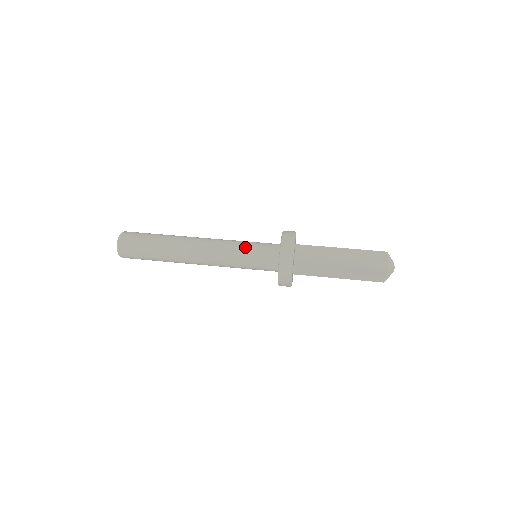
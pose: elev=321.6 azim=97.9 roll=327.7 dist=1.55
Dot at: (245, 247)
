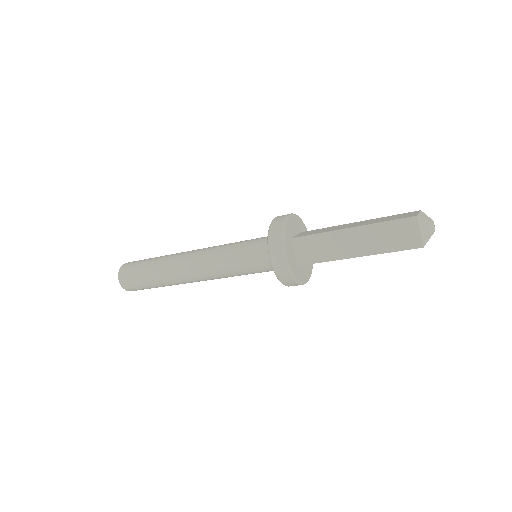
Dot at: (240, 242)
